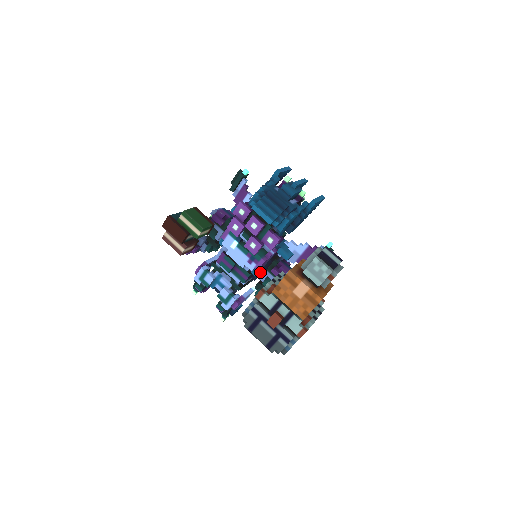
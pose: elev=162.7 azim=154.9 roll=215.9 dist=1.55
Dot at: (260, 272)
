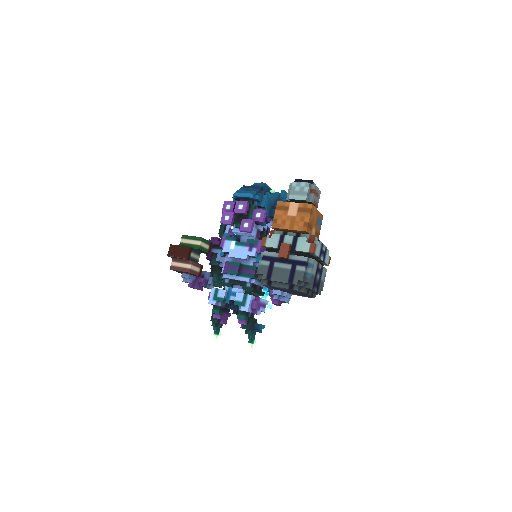
Dot at: occluded
